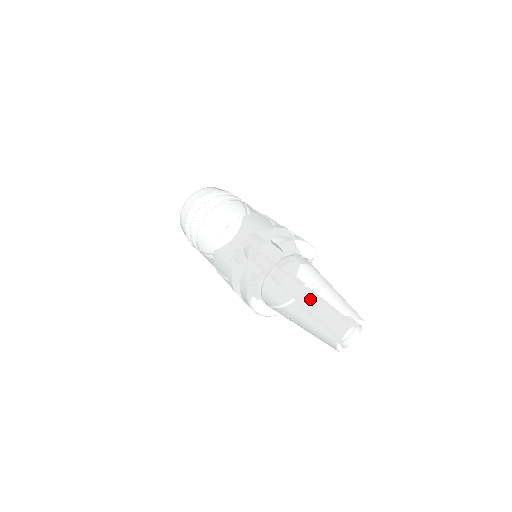
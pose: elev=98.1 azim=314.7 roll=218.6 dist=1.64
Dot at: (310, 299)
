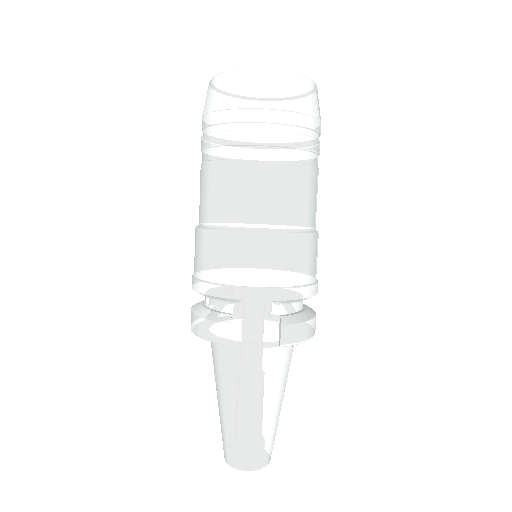
Dot at: (248, 418)
